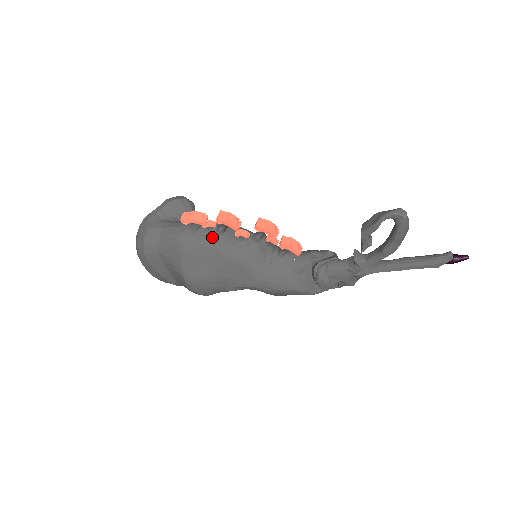
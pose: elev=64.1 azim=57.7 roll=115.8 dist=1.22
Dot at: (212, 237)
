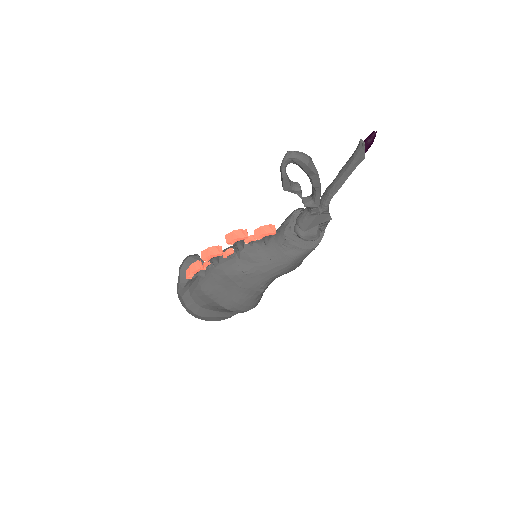
Dot at: (215, 271)
